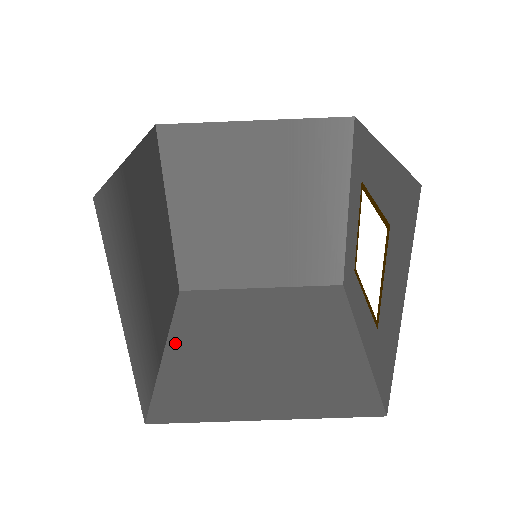
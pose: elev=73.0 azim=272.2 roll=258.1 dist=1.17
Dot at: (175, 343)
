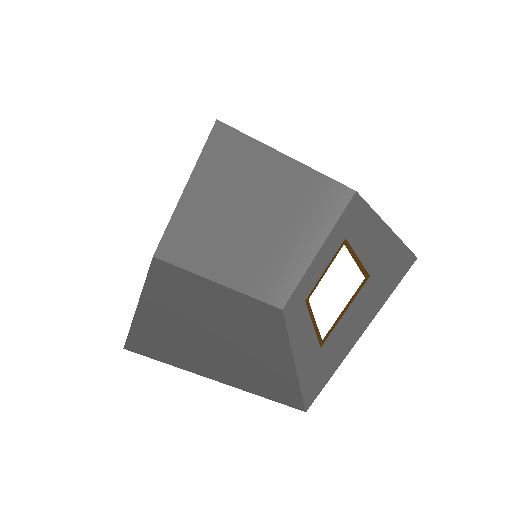
Dot at: (149, 296)
